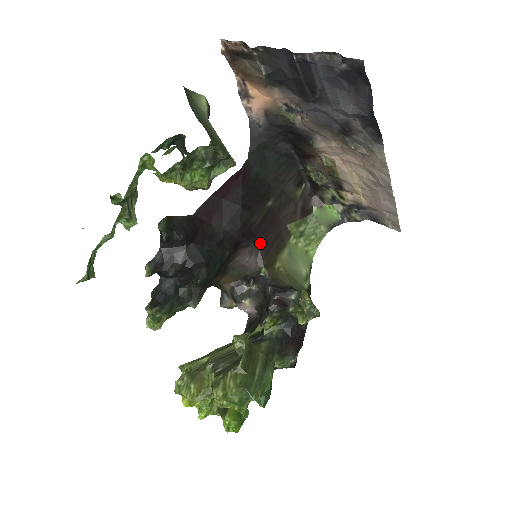
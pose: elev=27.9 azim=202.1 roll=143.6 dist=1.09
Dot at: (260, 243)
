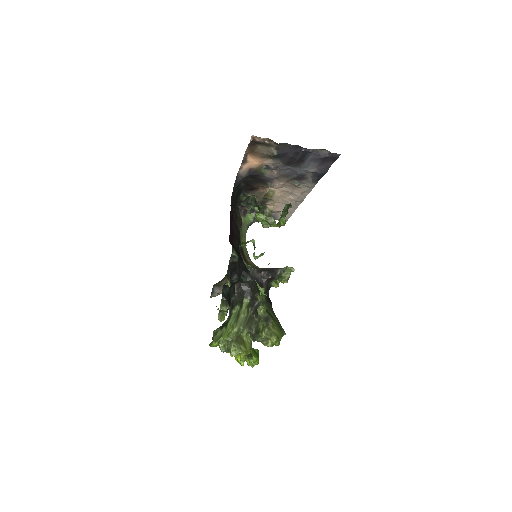
Dot at: (240, 248)
